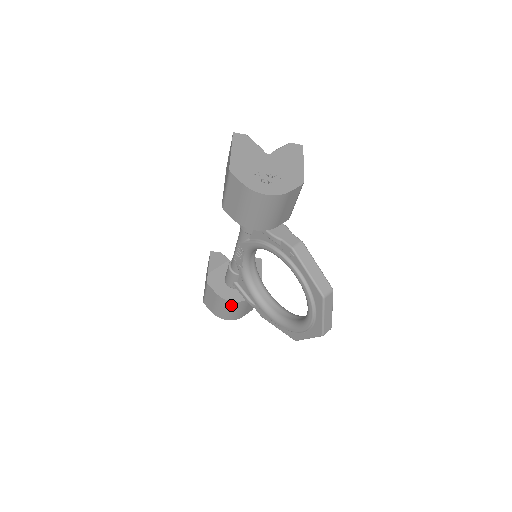
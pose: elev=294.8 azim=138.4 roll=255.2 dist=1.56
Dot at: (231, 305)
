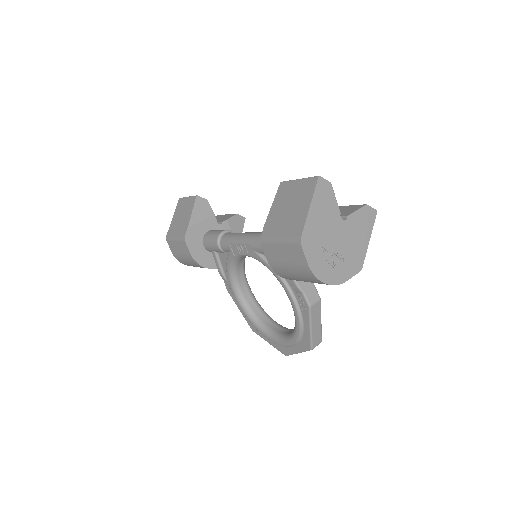
Dot at: (200, 266)
